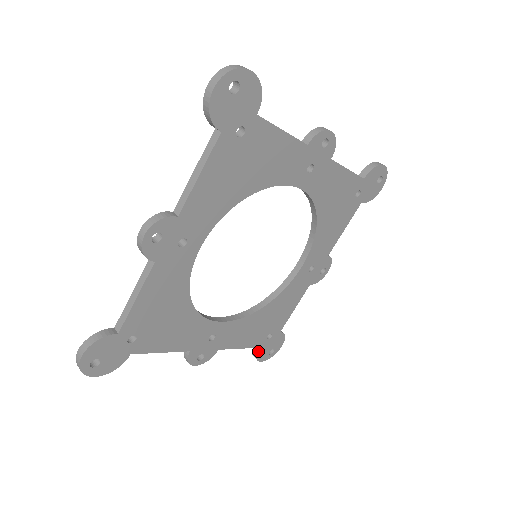
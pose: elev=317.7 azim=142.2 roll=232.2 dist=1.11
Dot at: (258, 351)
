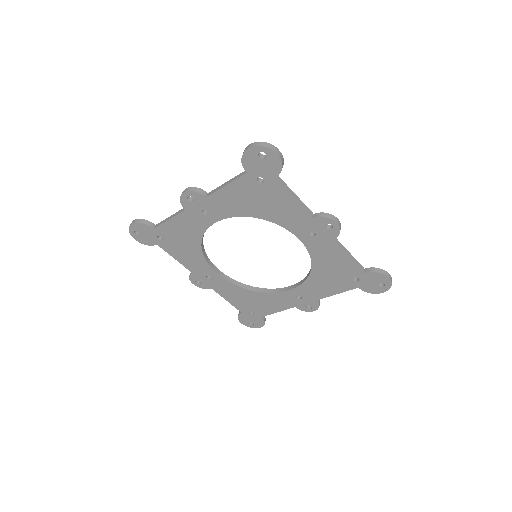
Dot at: (241, 314)
